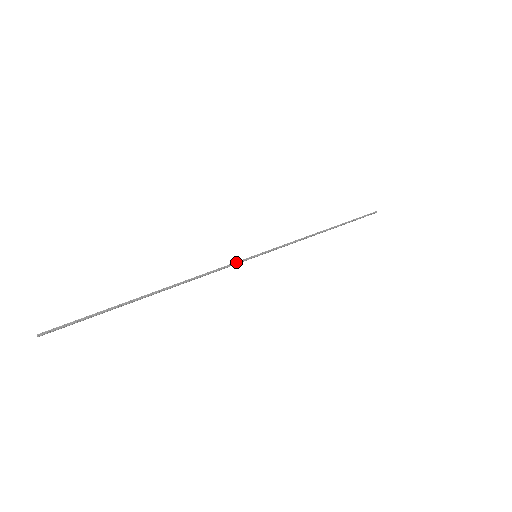
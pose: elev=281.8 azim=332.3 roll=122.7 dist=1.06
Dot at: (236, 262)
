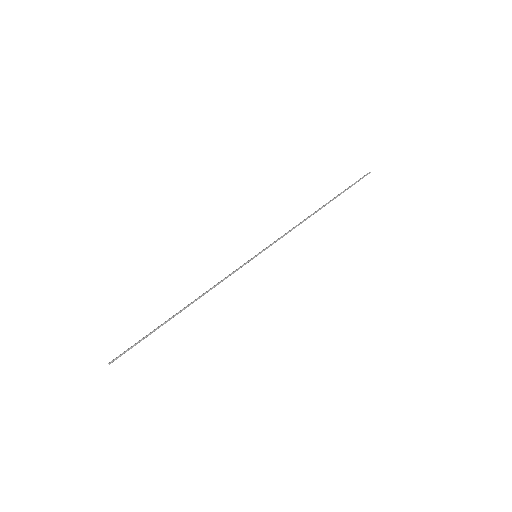
Dot at: (240, 267)
